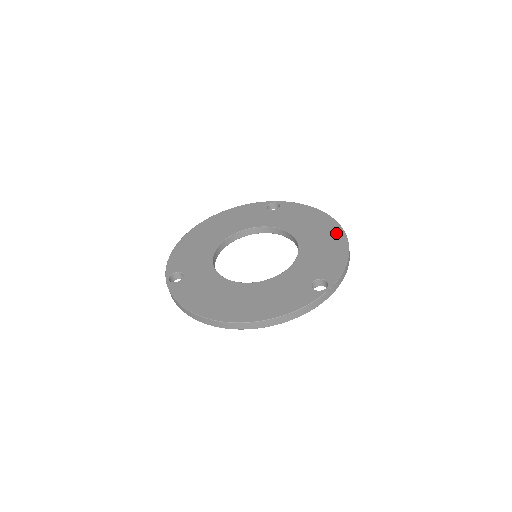
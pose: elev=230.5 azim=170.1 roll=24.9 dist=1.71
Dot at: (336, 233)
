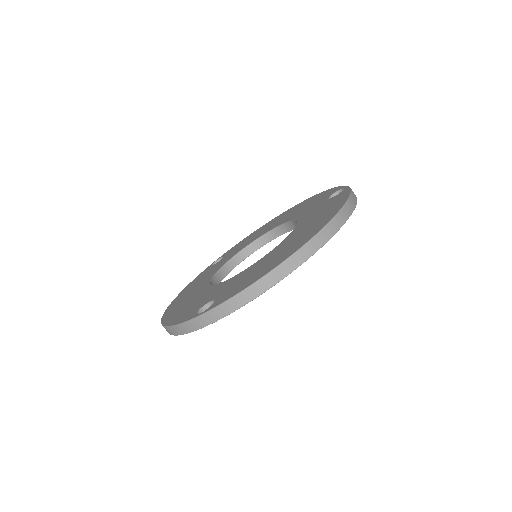
Dot at: (293, 208)
